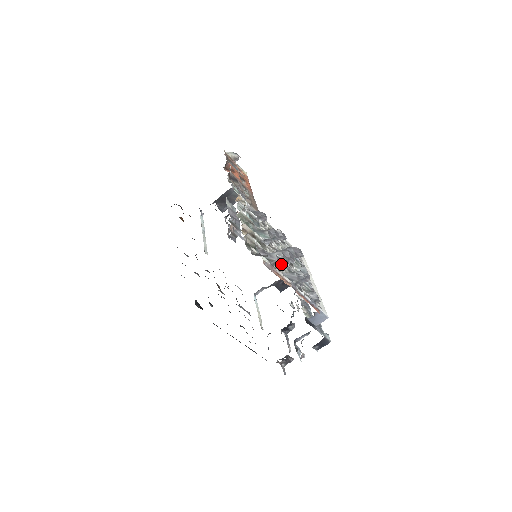
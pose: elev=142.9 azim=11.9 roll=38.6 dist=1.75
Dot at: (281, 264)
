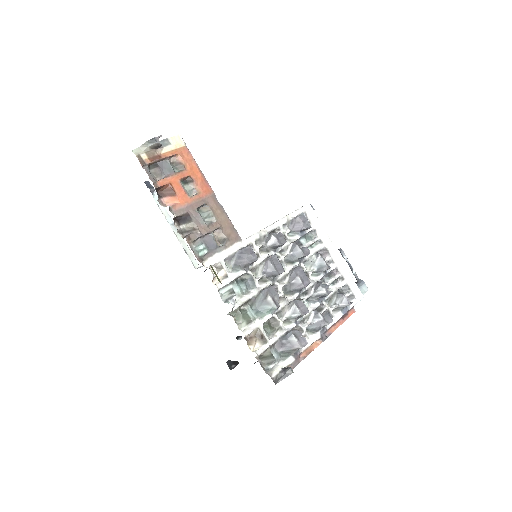
Dot at: (305, 345)
